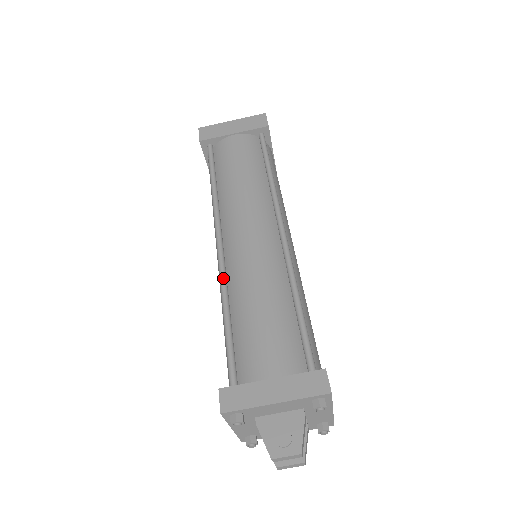
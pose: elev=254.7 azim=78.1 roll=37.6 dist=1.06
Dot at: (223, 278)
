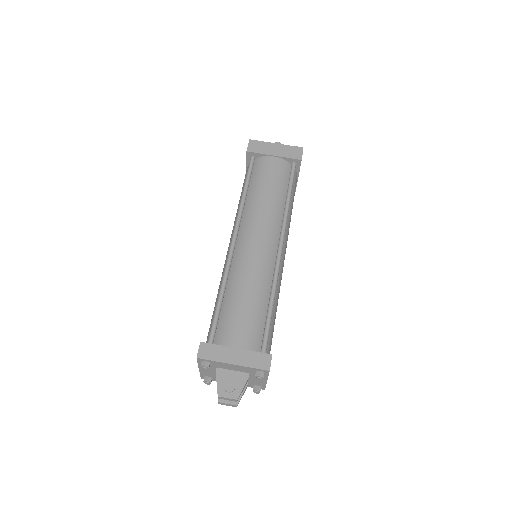
Dot at: (228, 267)
